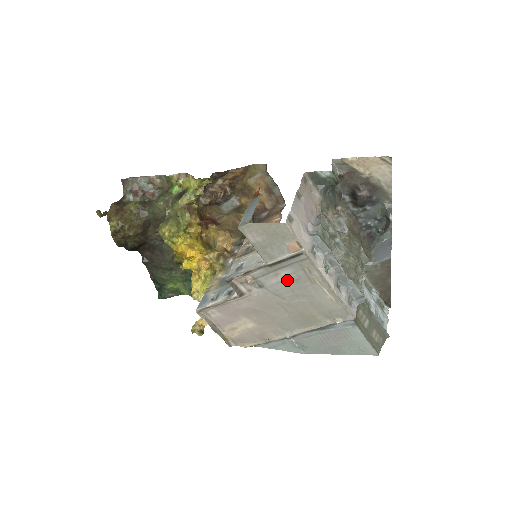
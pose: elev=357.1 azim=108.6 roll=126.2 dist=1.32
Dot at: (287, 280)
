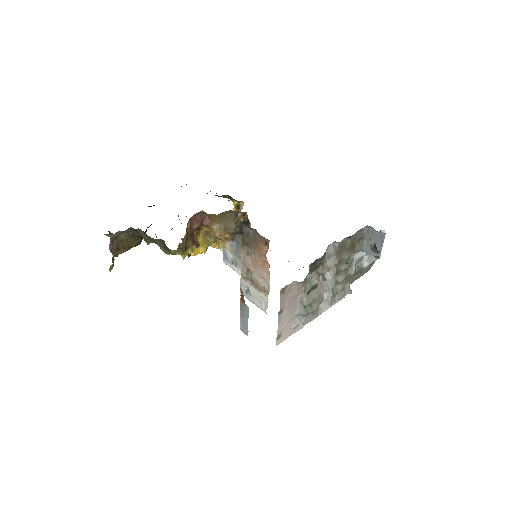
Dot at: occluded
